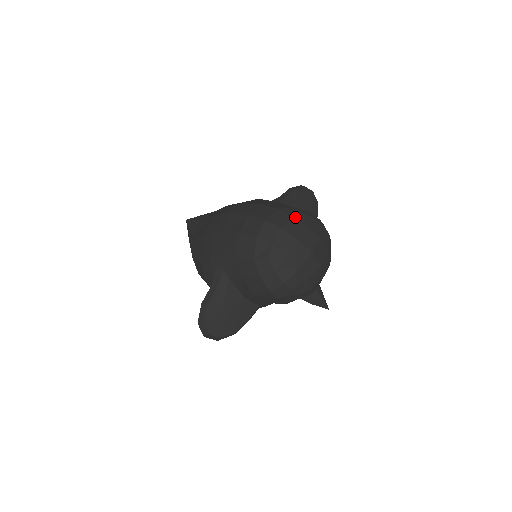
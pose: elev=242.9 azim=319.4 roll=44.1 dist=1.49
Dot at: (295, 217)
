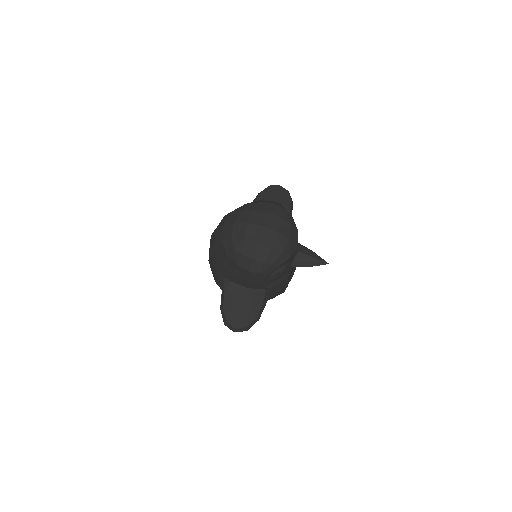
Dot at: (243, 210)
